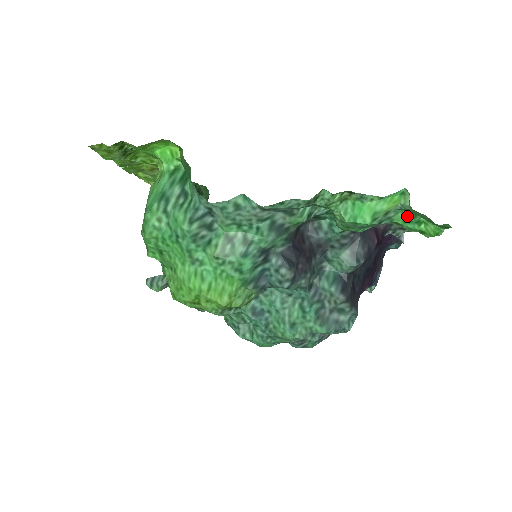
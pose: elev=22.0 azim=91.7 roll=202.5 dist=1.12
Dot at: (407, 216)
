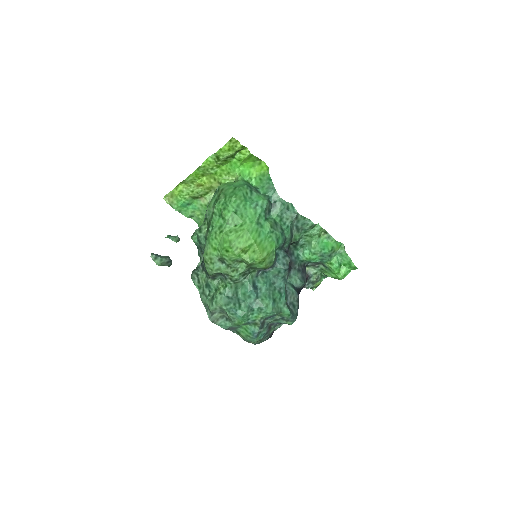
Dot at: (338, 259)
